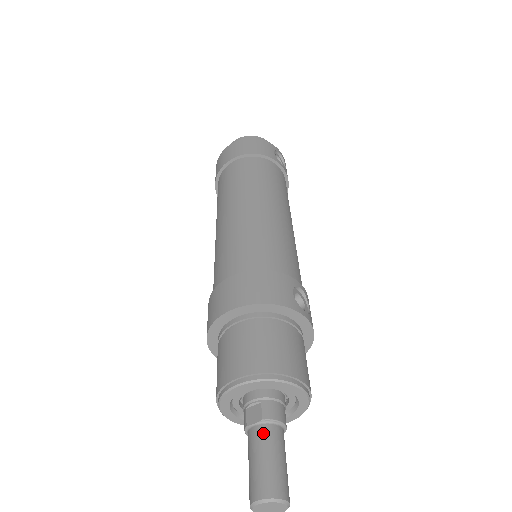
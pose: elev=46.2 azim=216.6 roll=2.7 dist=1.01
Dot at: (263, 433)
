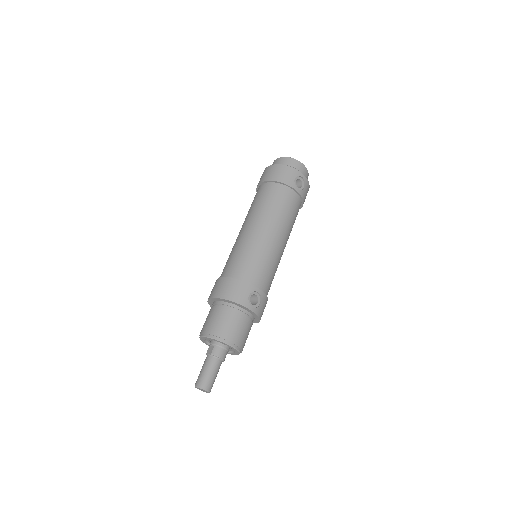
Dot at: (209, 360)
